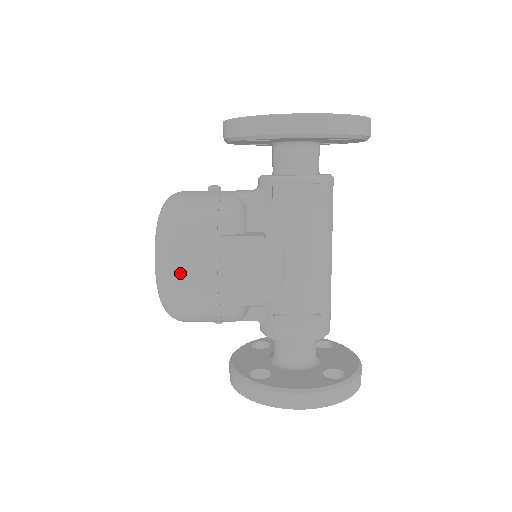
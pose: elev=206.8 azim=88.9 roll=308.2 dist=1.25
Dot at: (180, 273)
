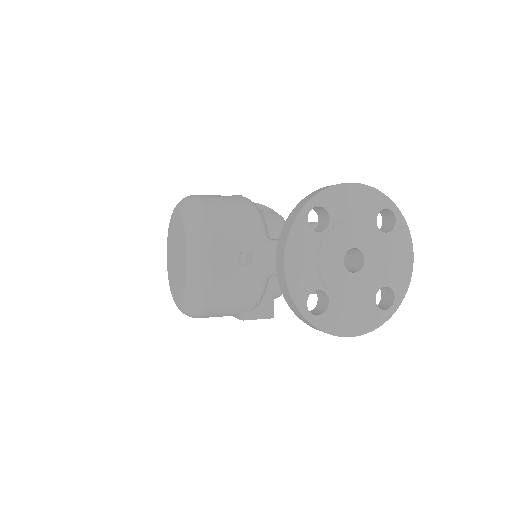
Dot at: occluded
